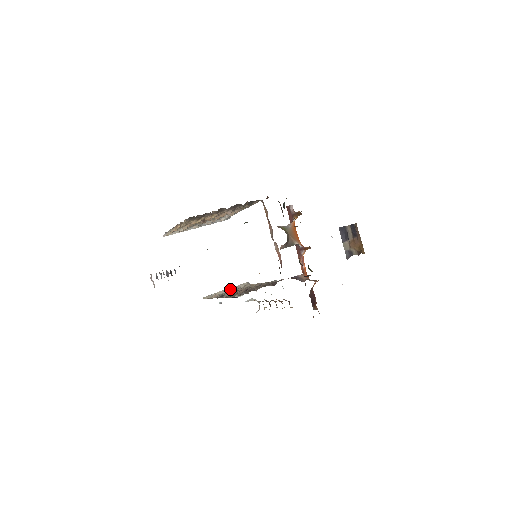
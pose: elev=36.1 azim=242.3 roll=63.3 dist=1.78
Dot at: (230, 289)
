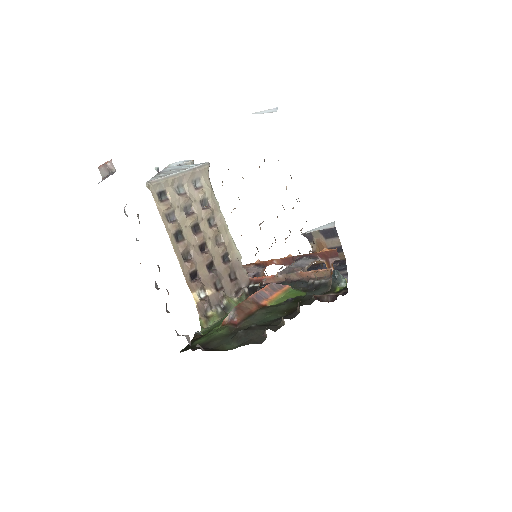
Dot at: (189, 199)
